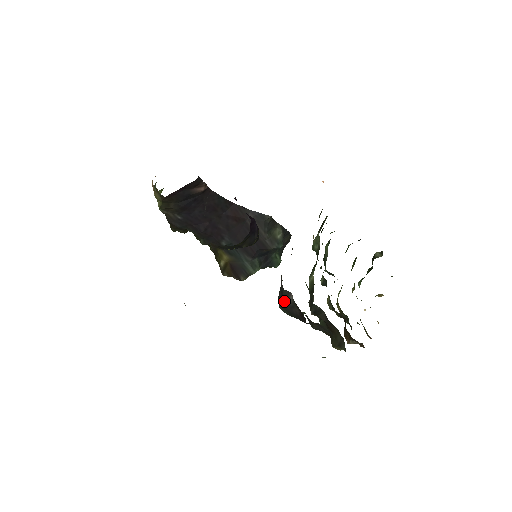
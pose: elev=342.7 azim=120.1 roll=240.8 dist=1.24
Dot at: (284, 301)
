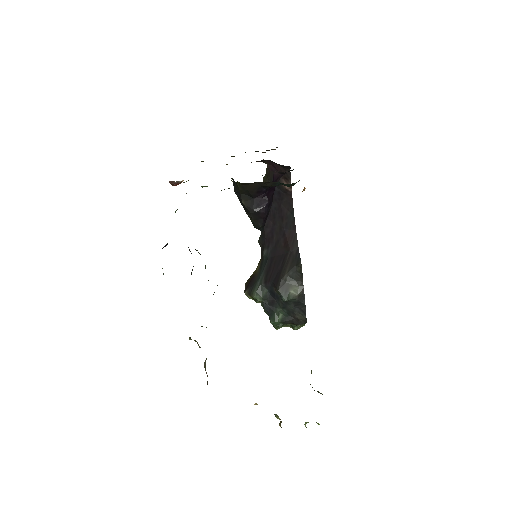
Dot at: occluded
